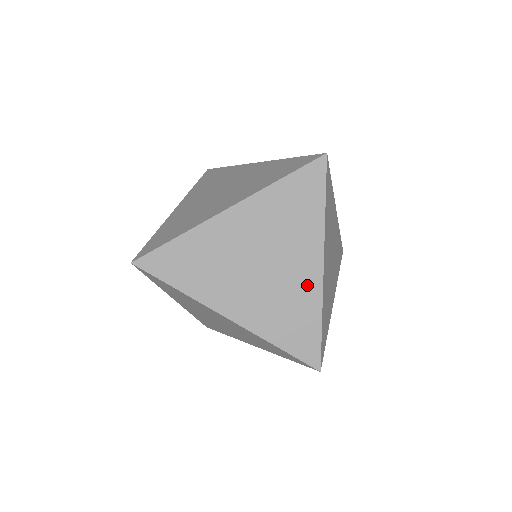
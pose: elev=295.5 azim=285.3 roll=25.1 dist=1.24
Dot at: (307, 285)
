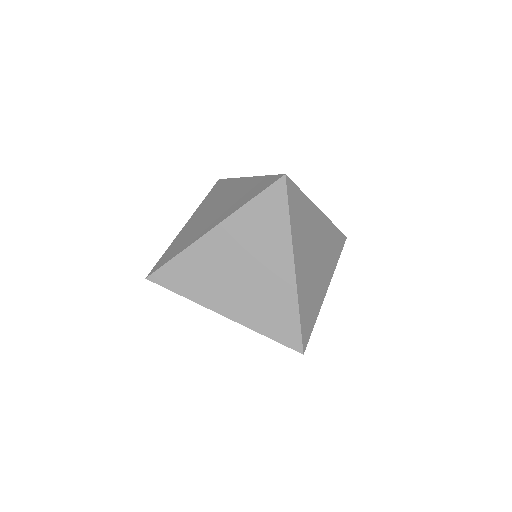
Dot at: (283, 285)
